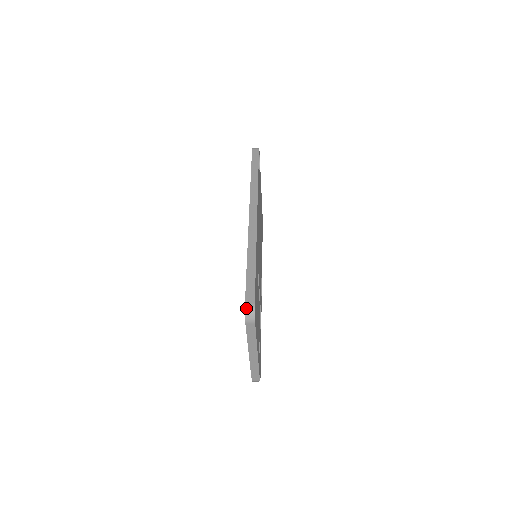
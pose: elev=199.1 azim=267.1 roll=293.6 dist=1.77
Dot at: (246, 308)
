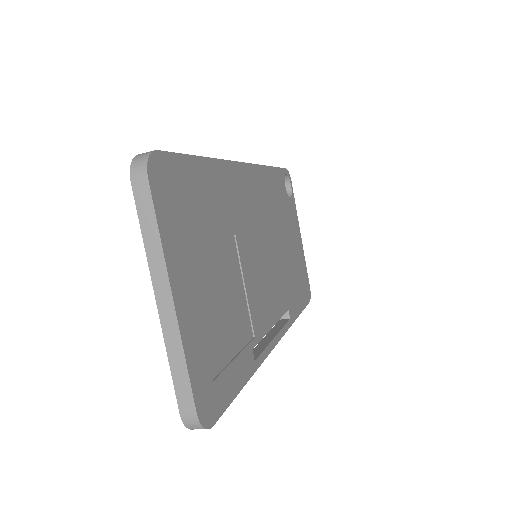
Dot at: (138, 155)
